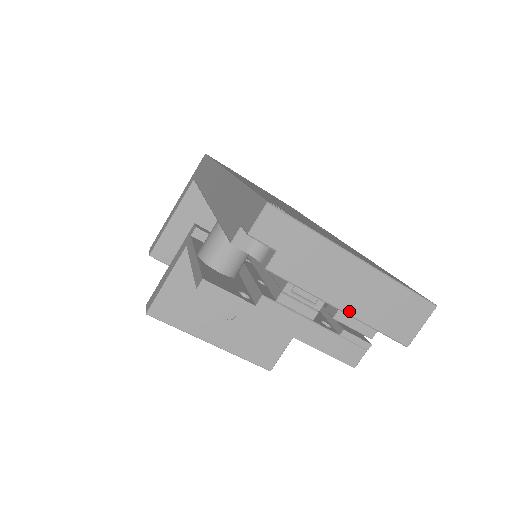
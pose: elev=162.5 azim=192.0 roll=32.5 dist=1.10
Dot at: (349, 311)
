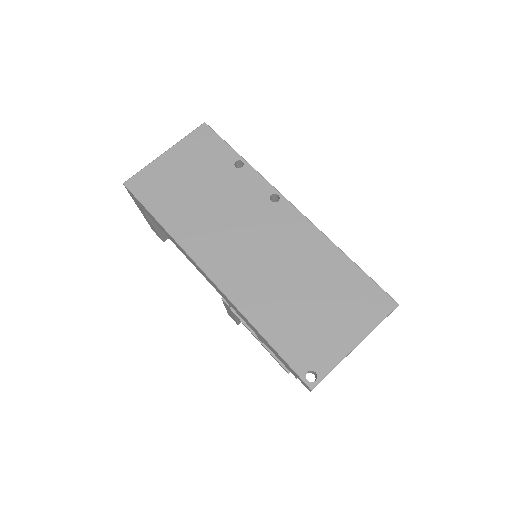
Dot at: occluded
